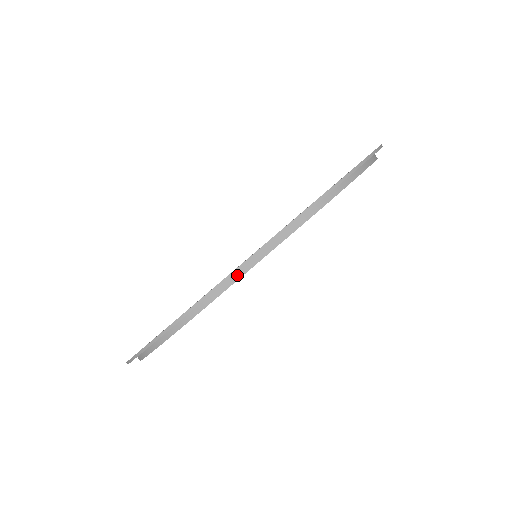
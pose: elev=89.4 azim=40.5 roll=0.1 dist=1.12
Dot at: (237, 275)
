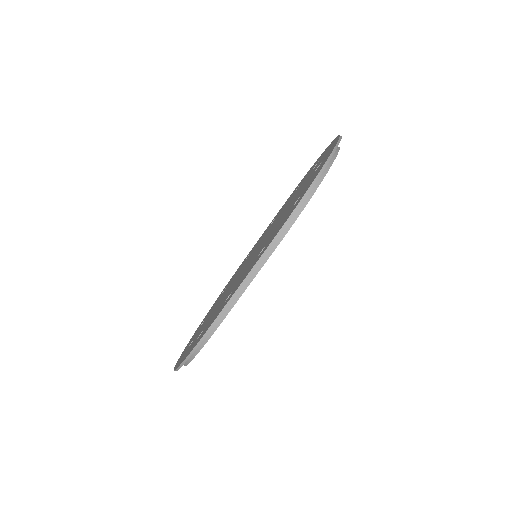
Dot at: (234, 300)
